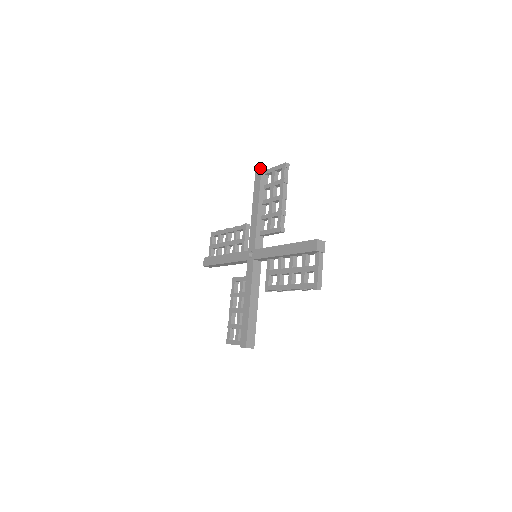
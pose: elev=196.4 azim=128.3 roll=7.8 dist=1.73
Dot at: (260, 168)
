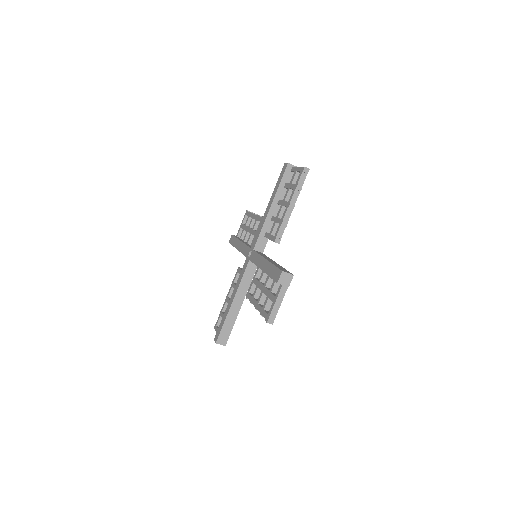
Dot at: (287, 163)
